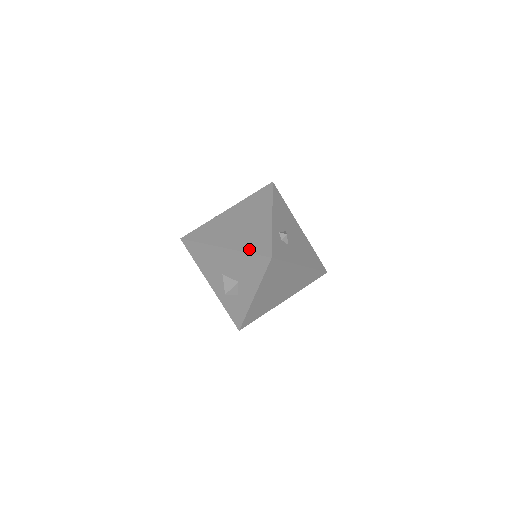
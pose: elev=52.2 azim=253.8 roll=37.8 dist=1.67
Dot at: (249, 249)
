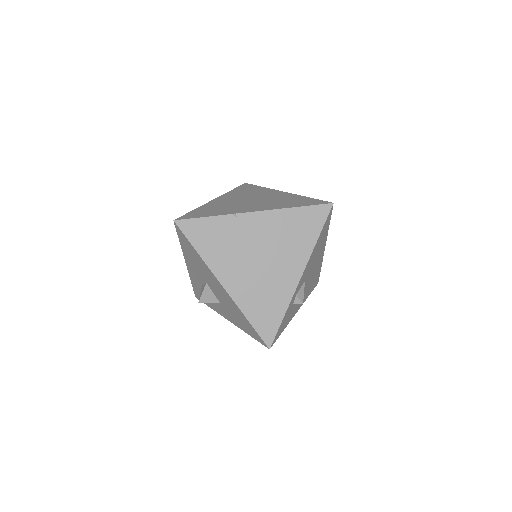
Dot at: (251, 315)
